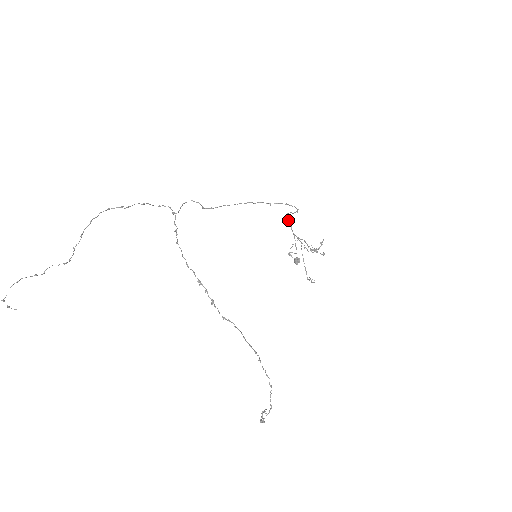
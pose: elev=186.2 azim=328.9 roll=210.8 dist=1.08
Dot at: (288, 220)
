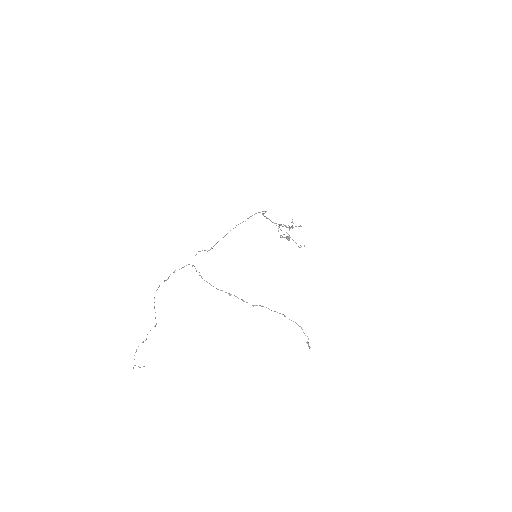
Dot at: (266, 217)
